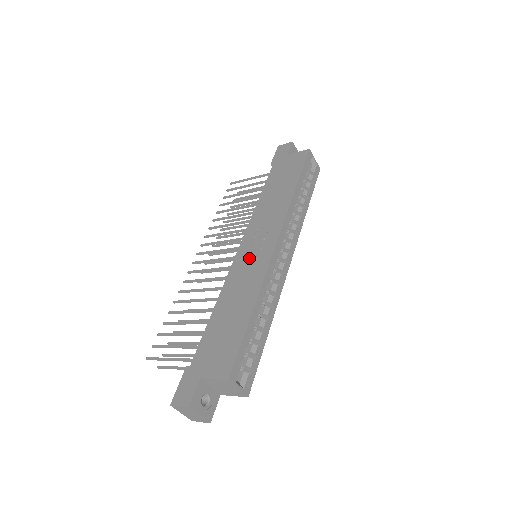
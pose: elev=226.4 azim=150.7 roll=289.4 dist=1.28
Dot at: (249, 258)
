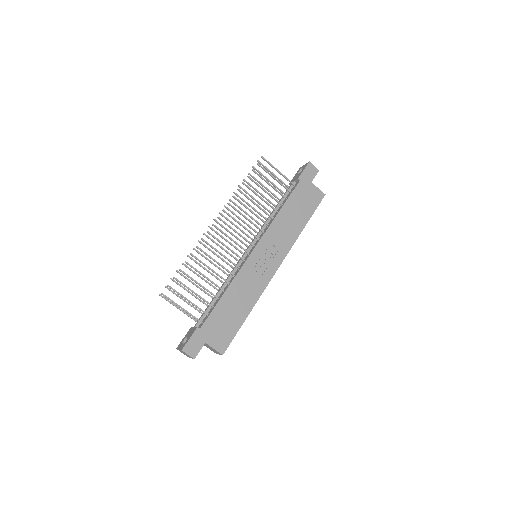
Dot at: (258, 267)
